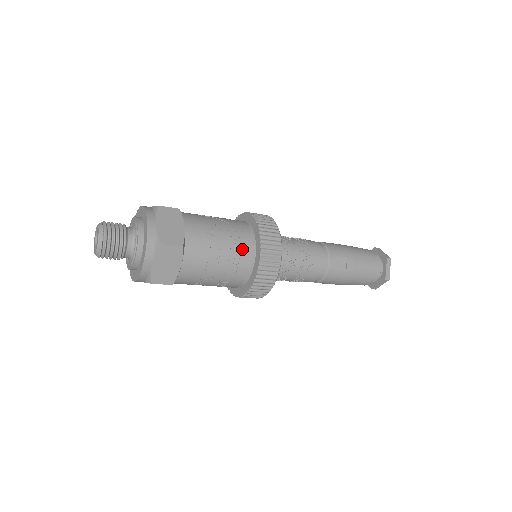
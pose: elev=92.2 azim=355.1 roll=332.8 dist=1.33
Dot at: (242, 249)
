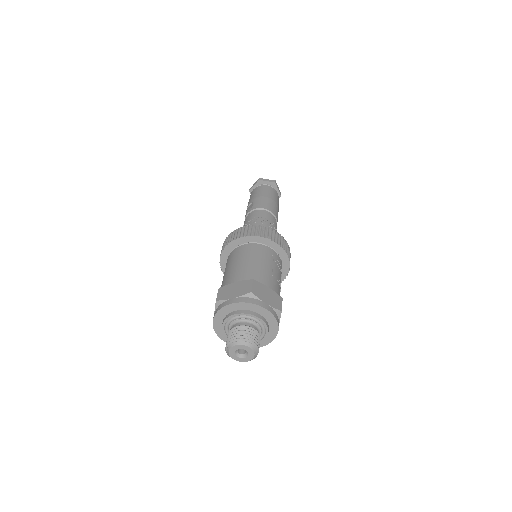
Dot at: occluded
